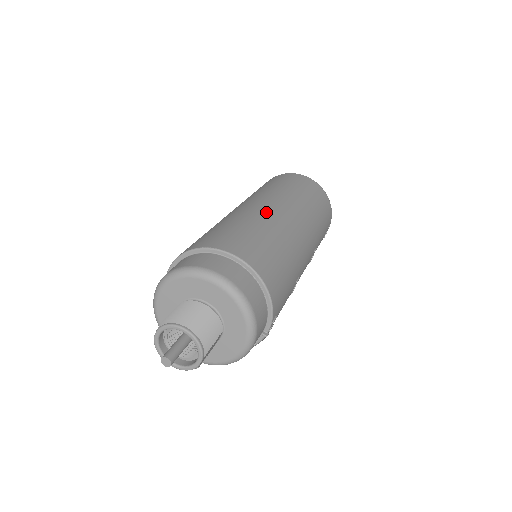
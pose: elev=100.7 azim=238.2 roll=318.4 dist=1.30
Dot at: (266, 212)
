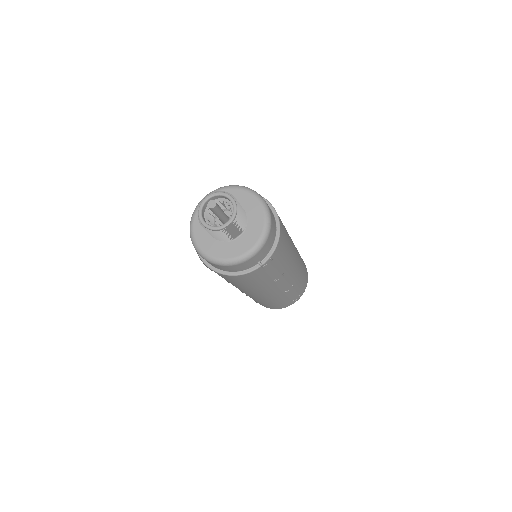
Dot at: occluded
